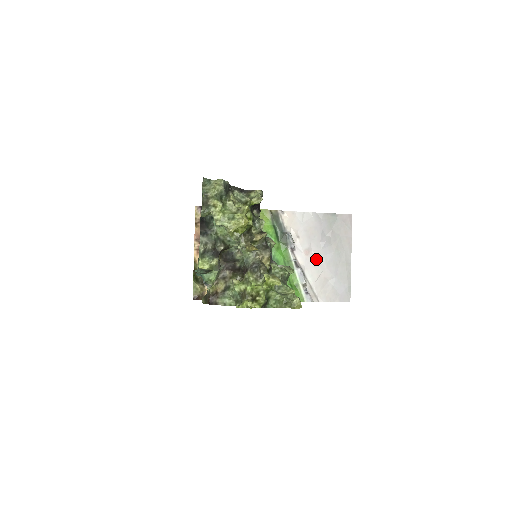
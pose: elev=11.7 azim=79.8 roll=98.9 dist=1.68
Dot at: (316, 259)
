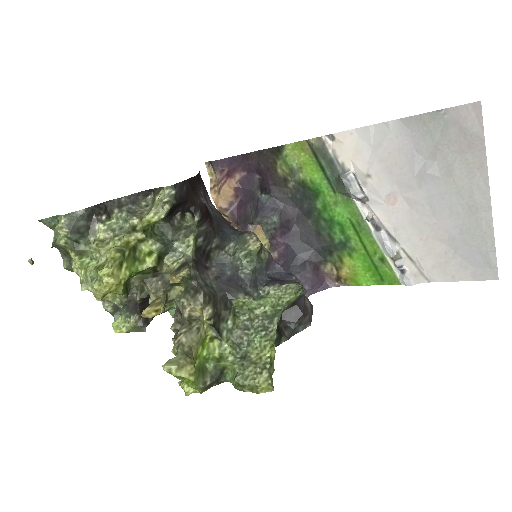
Dot at: (412, 209)
